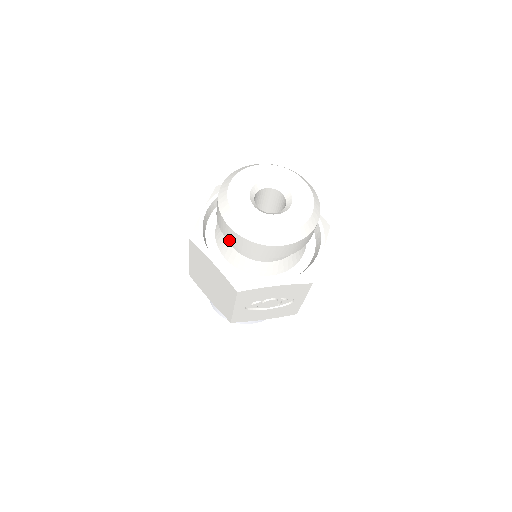
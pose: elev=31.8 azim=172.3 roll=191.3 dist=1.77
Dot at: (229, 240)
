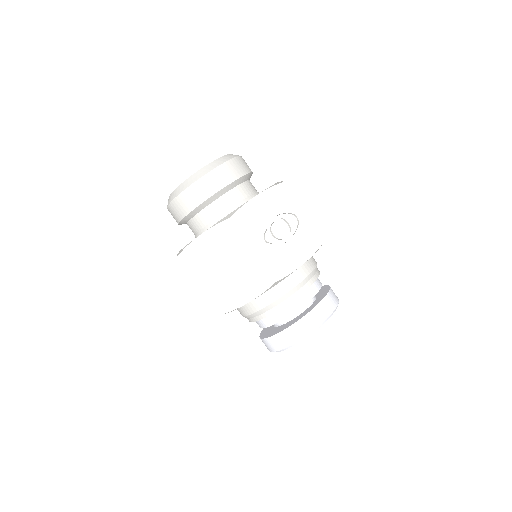
Dot at: (193, 207)
